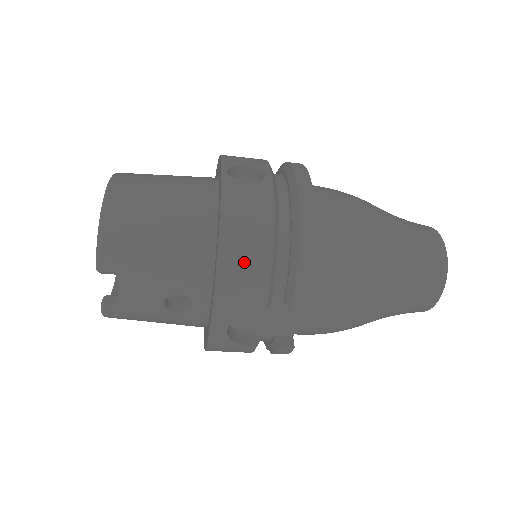
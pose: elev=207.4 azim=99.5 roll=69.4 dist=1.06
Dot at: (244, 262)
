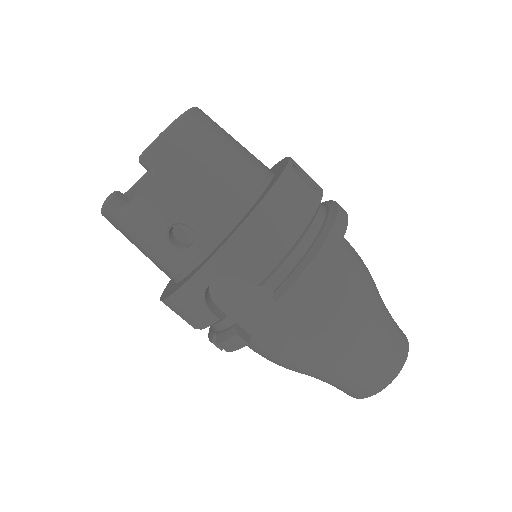
Dot at: (269, 233)
